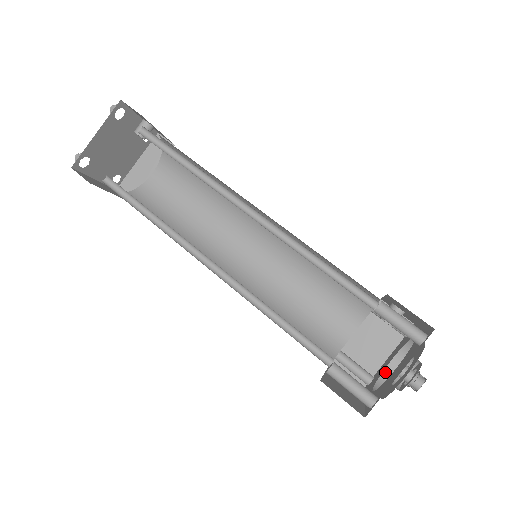
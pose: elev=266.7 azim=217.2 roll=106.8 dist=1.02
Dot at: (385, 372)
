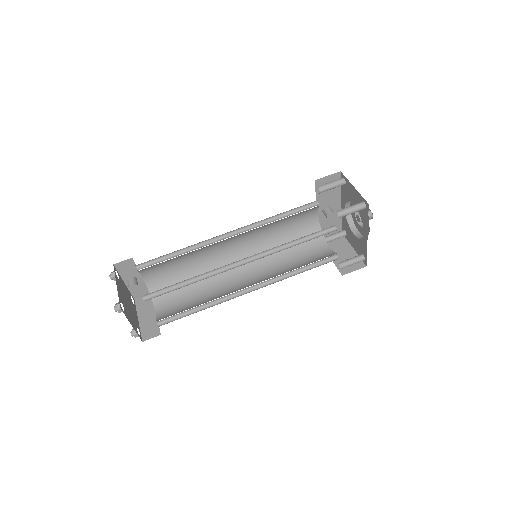
Dot at: (359, 238)
